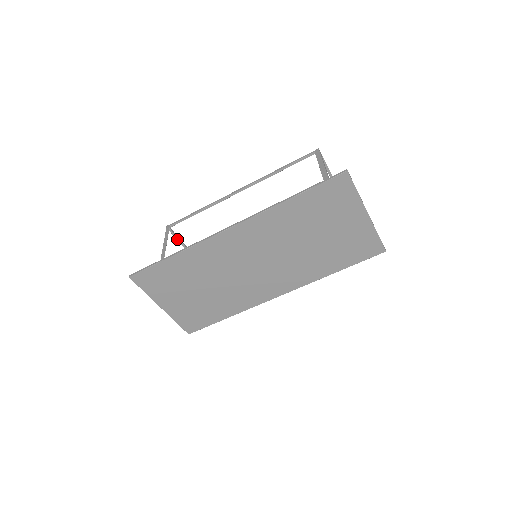
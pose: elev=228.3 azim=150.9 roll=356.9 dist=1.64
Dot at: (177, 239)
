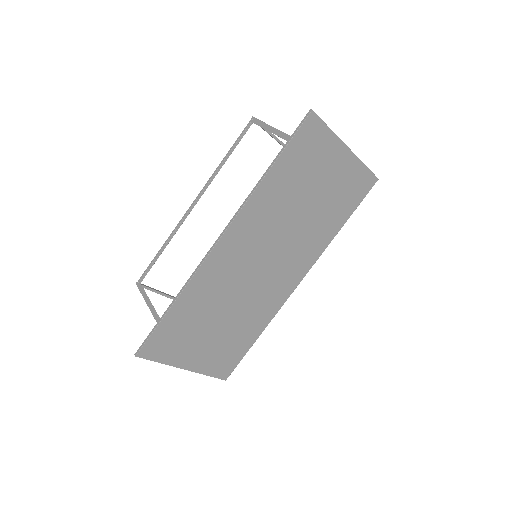
Dot at: (154, 291)
